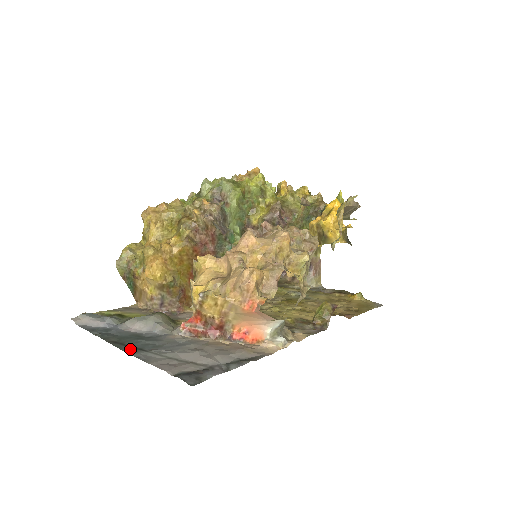
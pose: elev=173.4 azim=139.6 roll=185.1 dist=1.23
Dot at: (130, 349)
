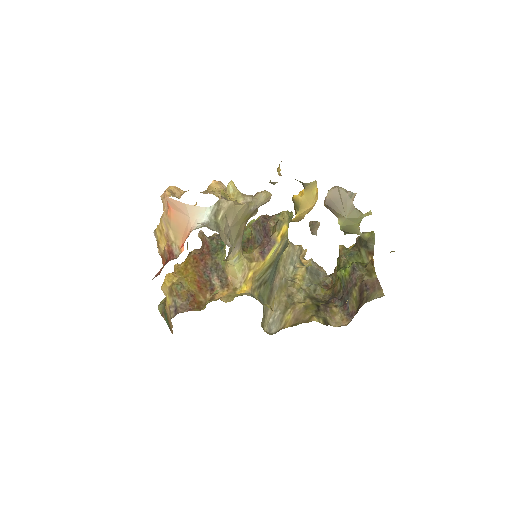
Dot at: occluded
